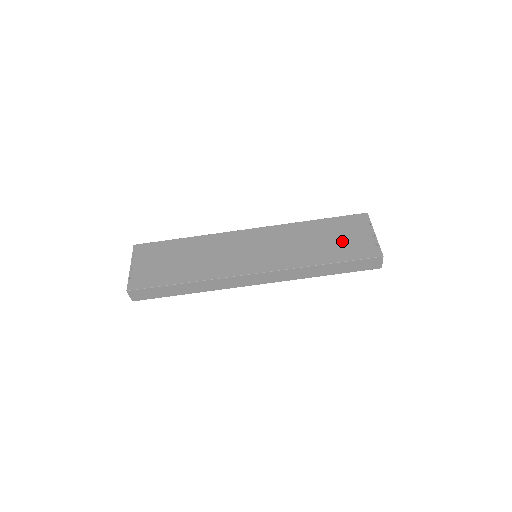
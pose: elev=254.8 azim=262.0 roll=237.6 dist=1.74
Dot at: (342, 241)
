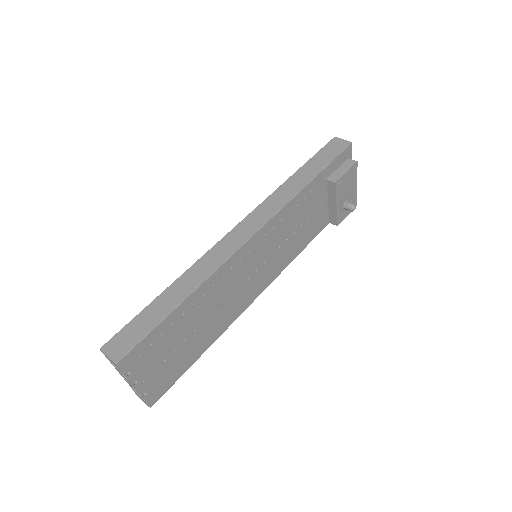
Dot at: occluded
